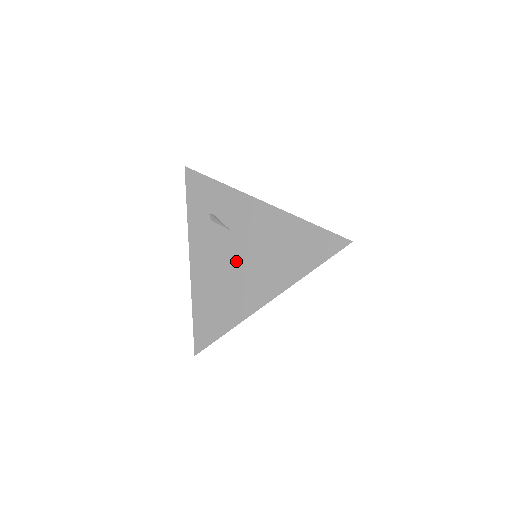
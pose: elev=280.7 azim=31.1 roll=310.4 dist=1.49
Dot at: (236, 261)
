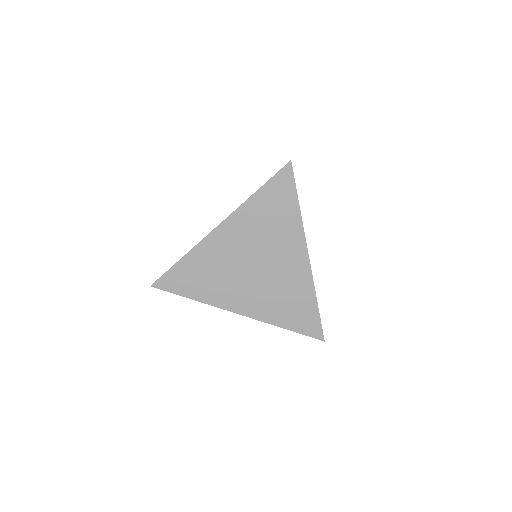
Dot at: occluded
